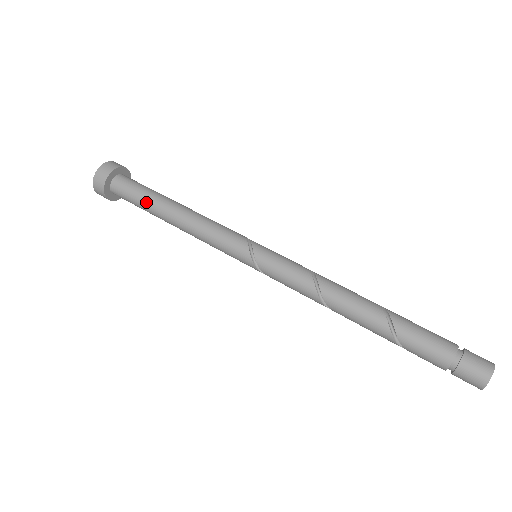
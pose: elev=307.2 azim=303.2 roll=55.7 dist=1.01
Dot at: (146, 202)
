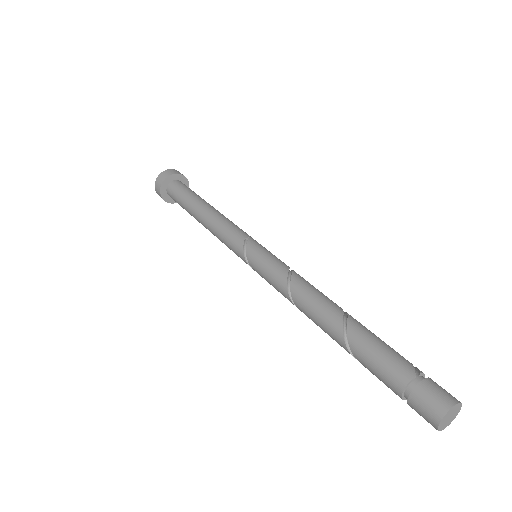
Dot at: (185, 208)
